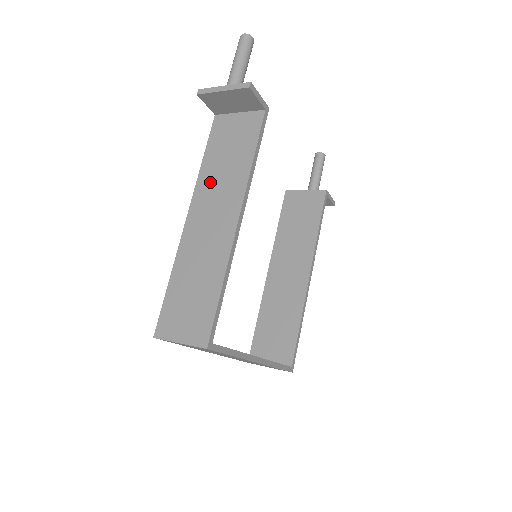
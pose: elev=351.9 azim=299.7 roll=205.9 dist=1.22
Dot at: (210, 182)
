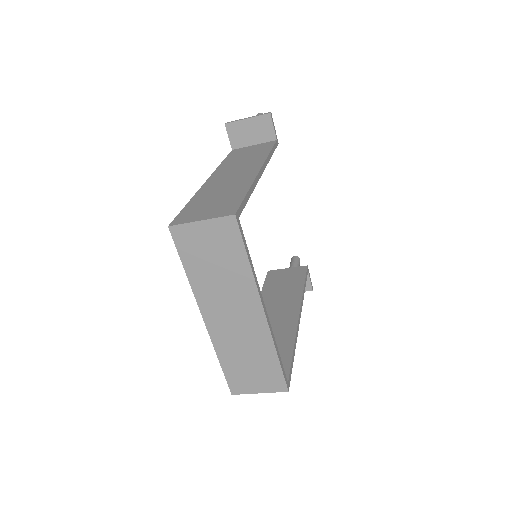
Dot at: (230, 165)
